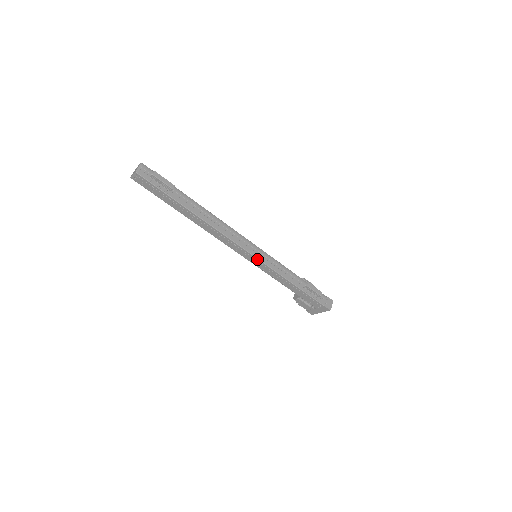
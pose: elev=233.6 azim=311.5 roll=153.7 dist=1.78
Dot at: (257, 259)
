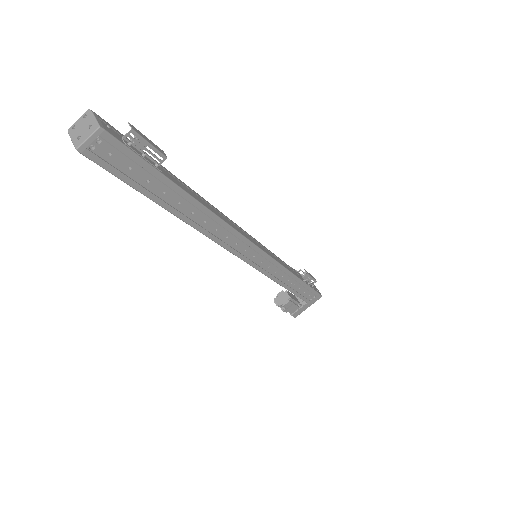
Dot at: (268, 257)
